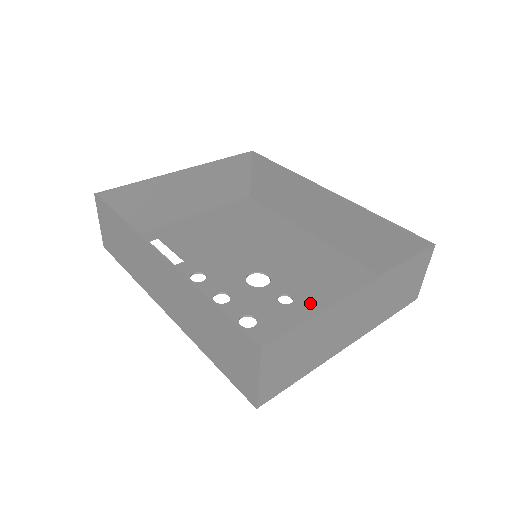
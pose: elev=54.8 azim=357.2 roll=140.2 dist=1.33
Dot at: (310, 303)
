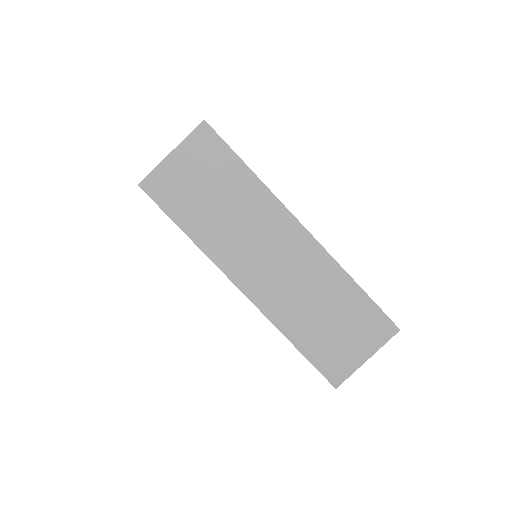
Dot at: occluded
